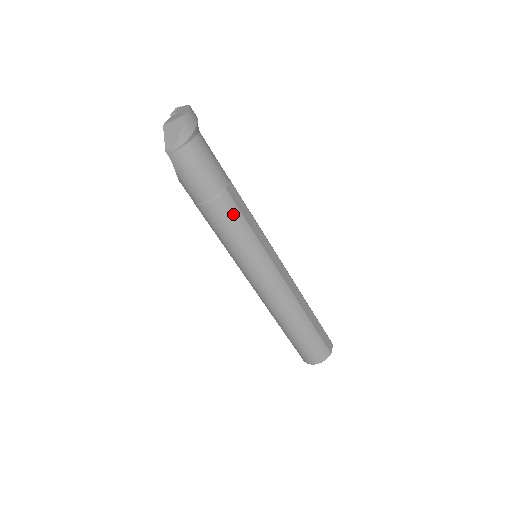
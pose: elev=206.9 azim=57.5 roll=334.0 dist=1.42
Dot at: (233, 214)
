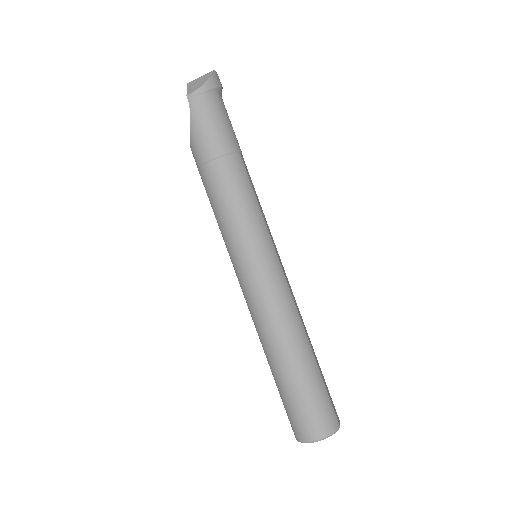
Dot at: (243, 180)
